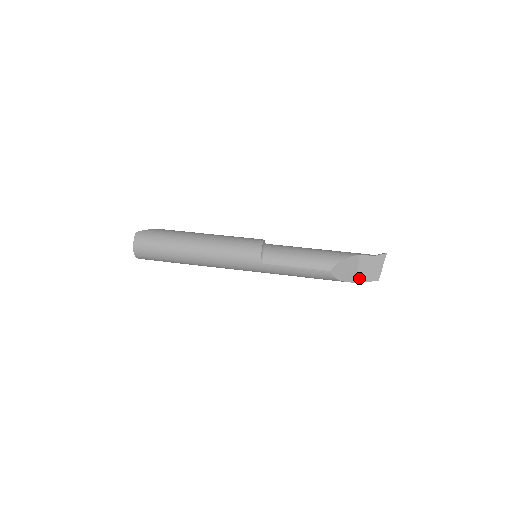
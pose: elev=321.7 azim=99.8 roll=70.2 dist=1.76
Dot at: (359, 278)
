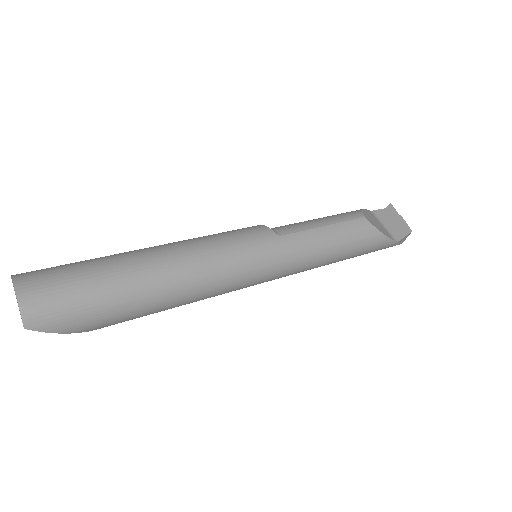
Dot at: (393, 236)
